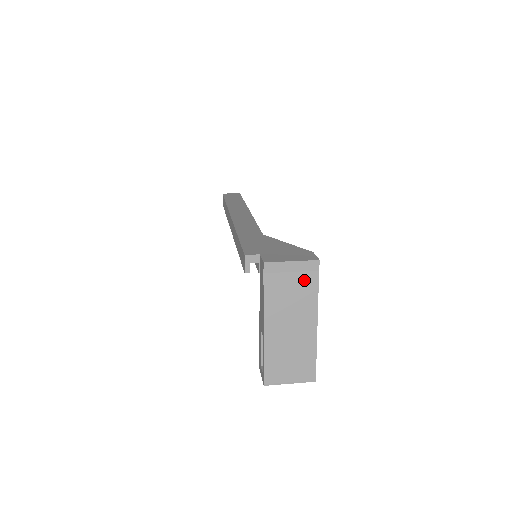
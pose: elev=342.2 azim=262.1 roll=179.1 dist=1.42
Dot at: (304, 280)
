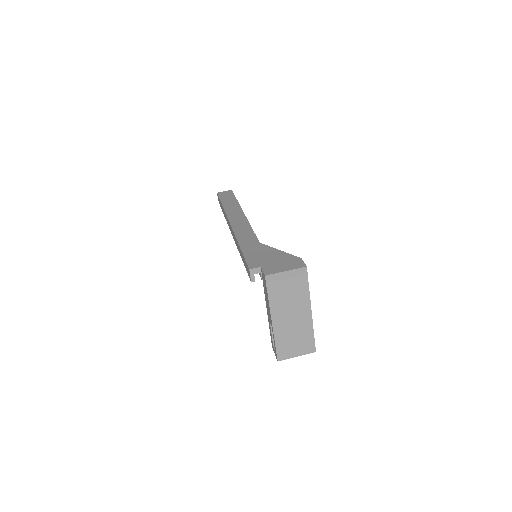
Dot at: (297, 283)
